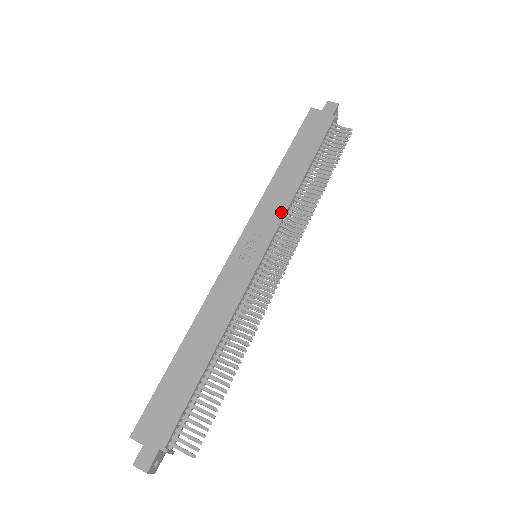
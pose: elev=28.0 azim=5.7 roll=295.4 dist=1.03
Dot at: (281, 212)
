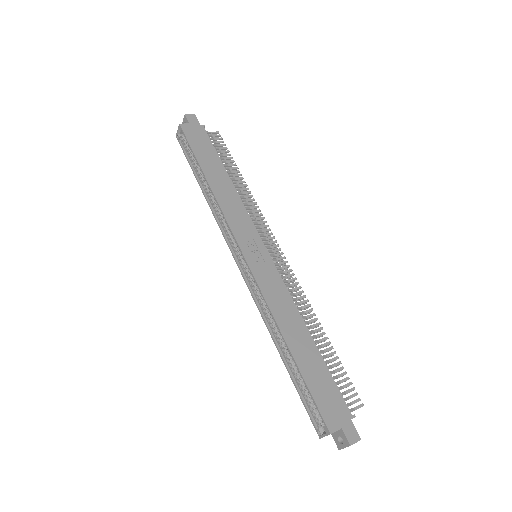
Dot at: (245, 213)
